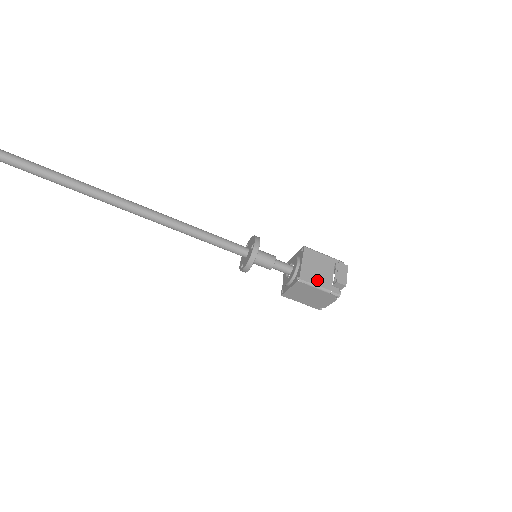
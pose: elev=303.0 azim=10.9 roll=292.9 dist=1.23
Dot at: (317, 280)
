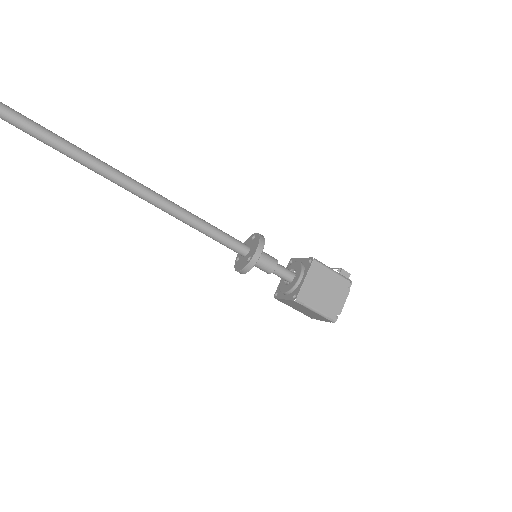
Dot at: occluded
